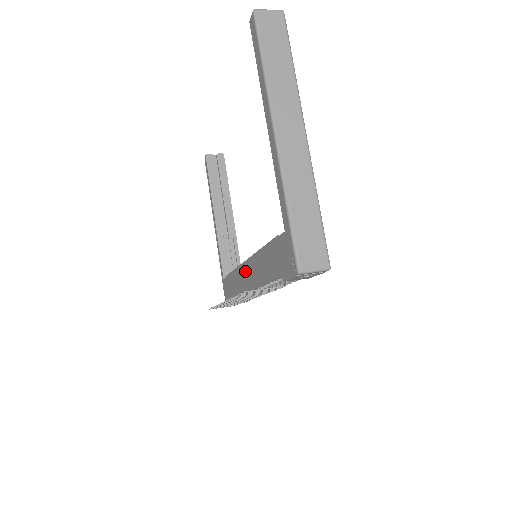
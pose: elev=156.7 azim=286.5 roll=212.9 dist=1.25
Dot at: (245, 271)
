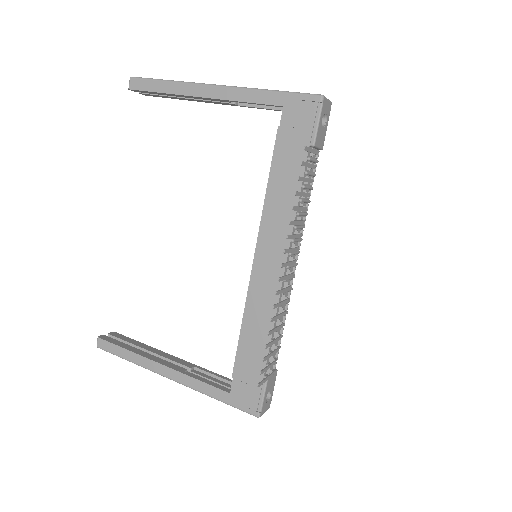
Dot at: (262, 268)
